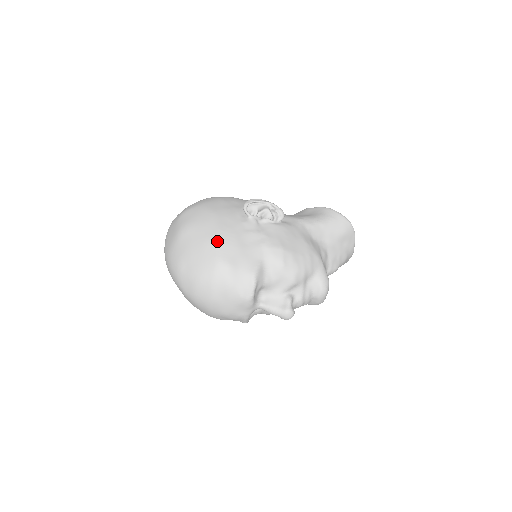
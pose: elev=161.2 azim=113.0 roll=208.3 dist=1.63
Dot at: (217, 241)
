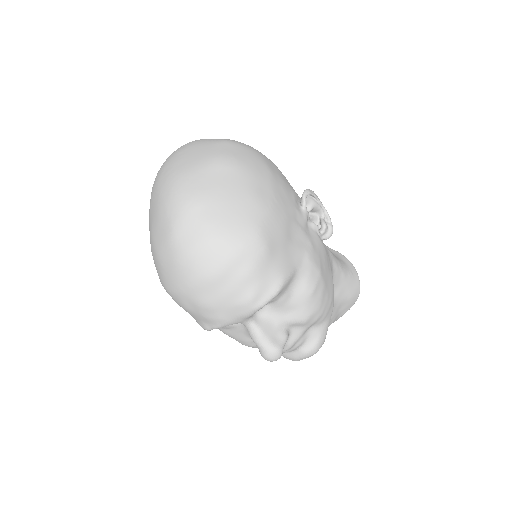
Dot at: (267, 208)
